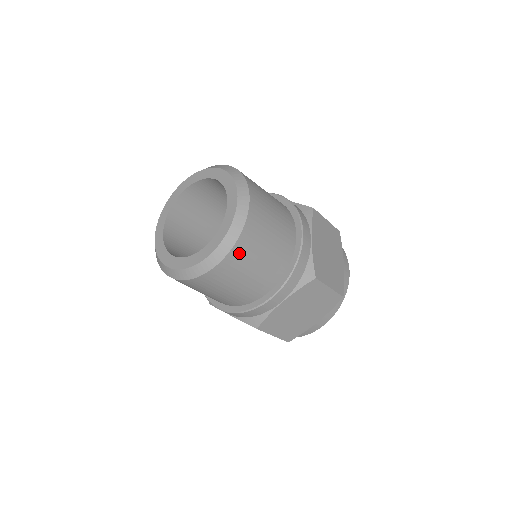
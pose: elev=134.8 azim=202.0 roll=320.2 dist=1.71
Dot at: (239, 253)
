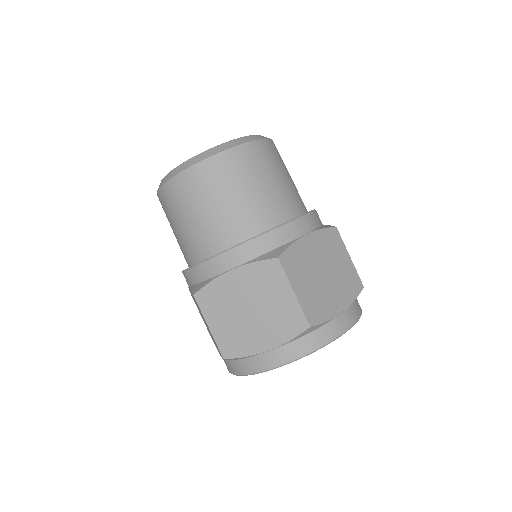
Dot at: (211, 170)
